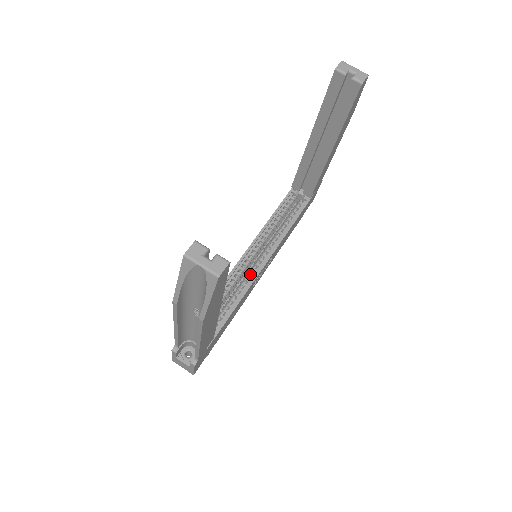
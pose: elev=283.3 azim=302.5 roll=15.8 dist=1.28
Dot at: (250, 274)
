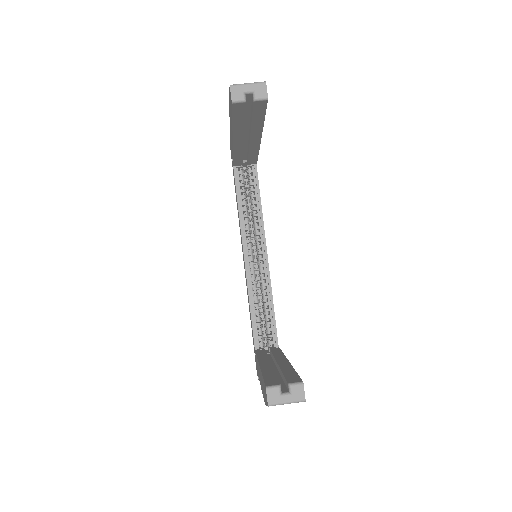
Dot at: (262, 272)
